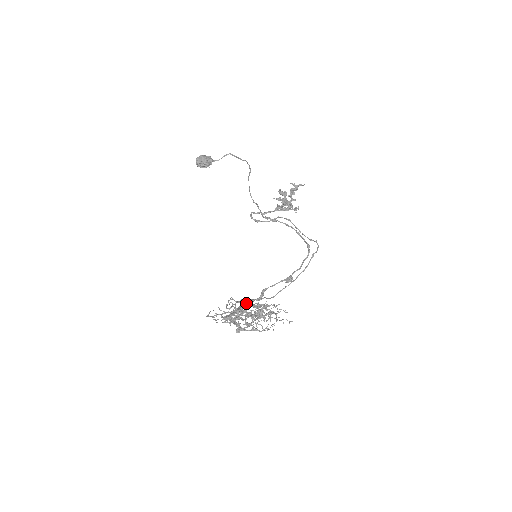
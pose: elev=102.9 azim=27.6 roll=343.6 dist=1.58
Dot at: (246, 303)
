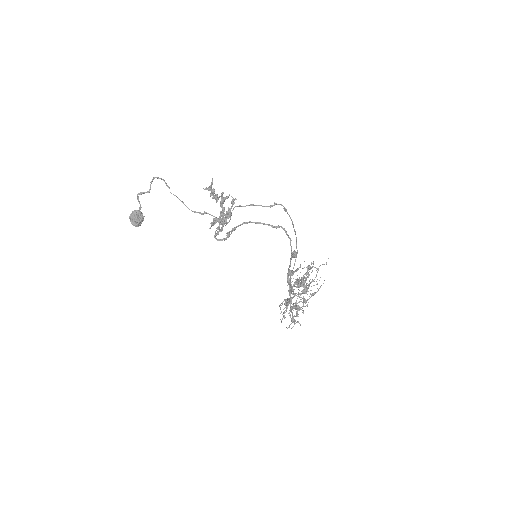
Dot at: (289, 282)
